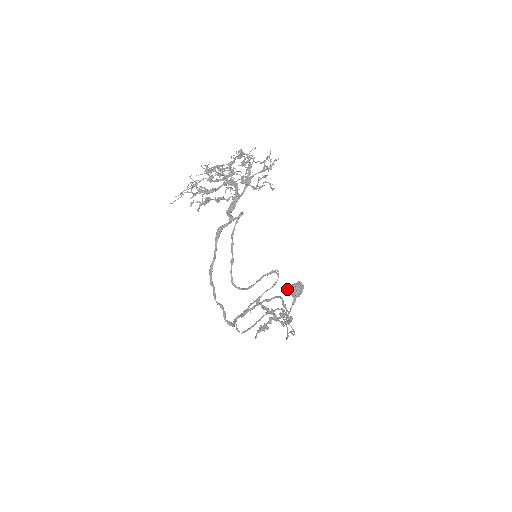
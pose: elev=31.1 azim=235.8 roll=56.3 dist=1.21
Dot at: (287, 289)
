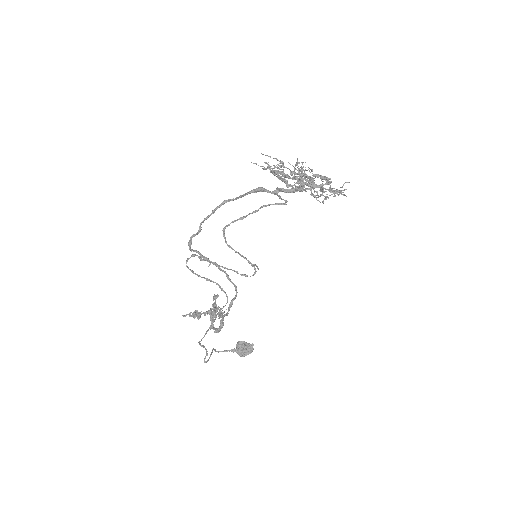
Dot at: (239, 341)
